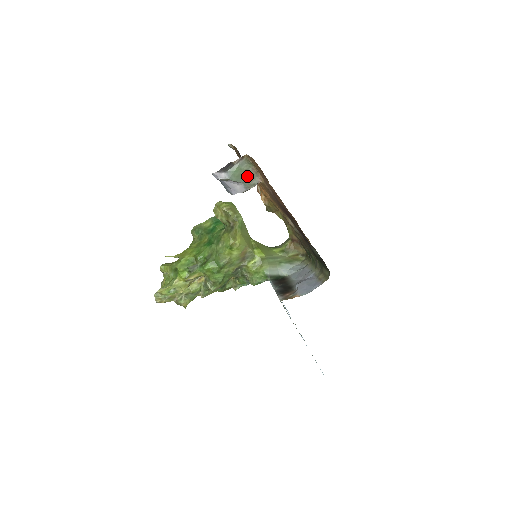
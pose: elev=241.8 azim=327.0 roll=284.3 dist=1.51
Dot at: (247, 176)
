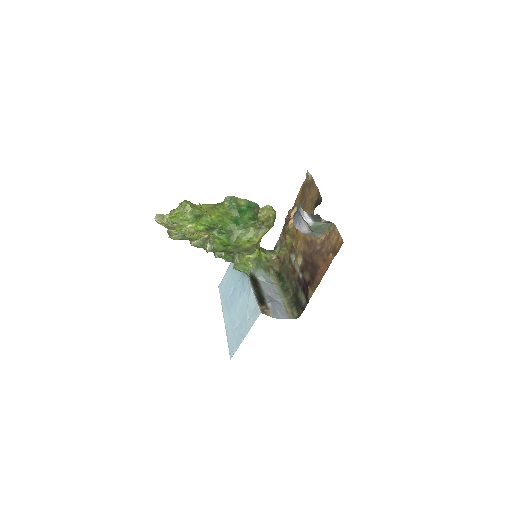
Dot at: (318, 231)
